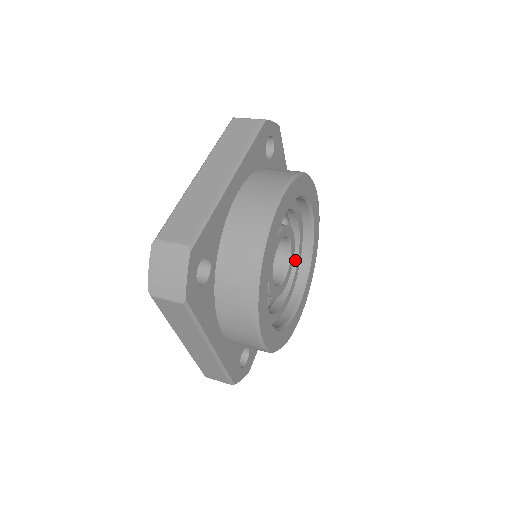
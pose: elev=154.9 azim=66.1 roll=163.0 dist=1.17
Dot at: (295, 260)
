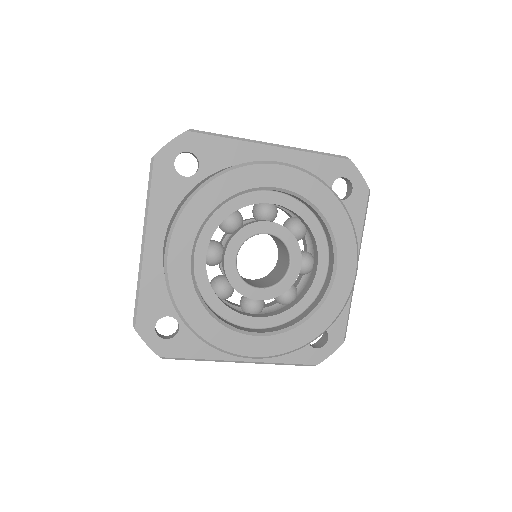
Dot at: (309, 230)
